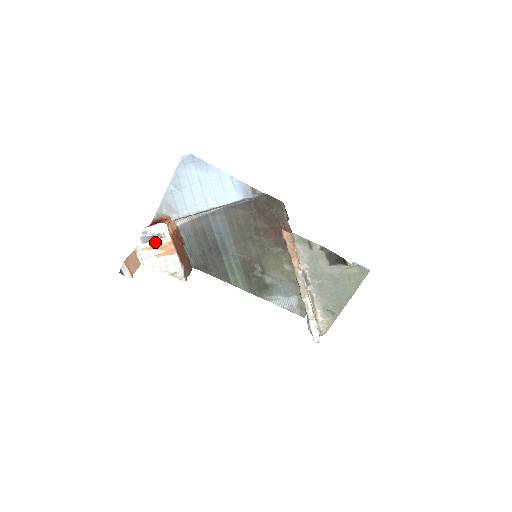
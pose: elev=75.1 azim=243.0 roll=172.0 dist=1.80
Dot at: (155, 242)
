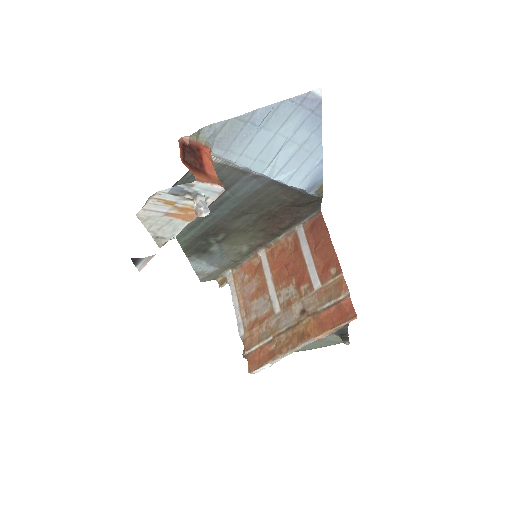
Dot at: (185, 200)
